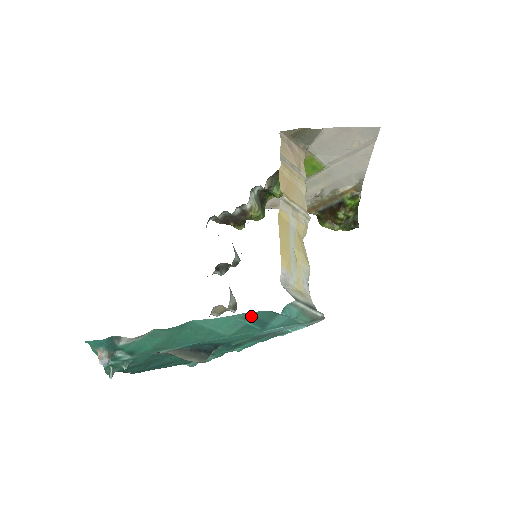
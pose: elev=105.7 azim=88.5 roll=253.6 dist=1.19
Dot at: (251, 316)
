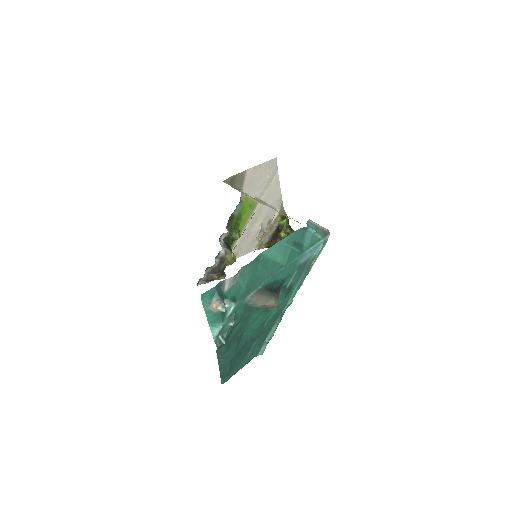
Dot at: (291, 239)
